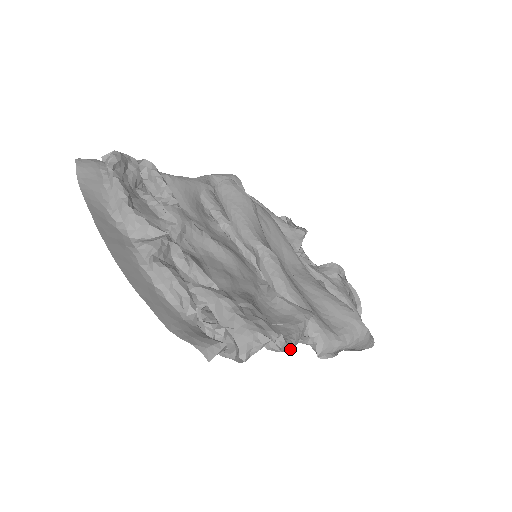
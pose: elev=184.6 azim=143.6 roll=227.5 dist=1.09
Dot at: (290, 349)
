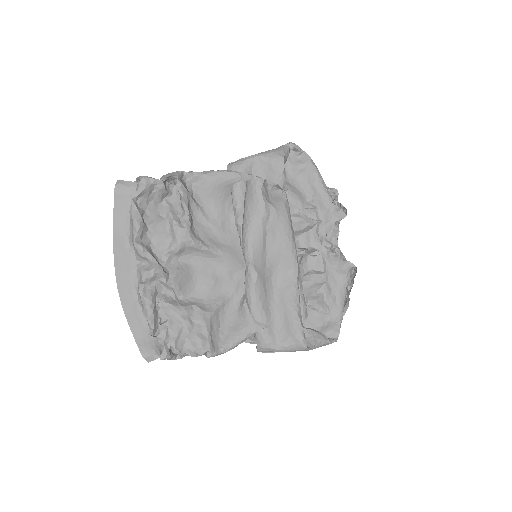
Dot at: (222, 353)
